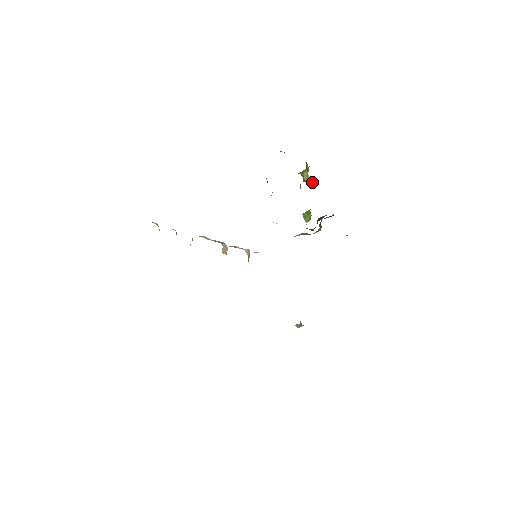
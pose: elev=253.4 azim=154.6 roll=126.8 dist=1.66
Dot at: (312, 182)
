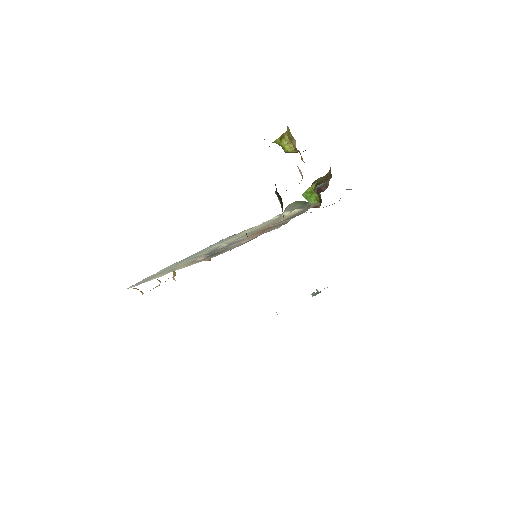
Dot at: occluded
